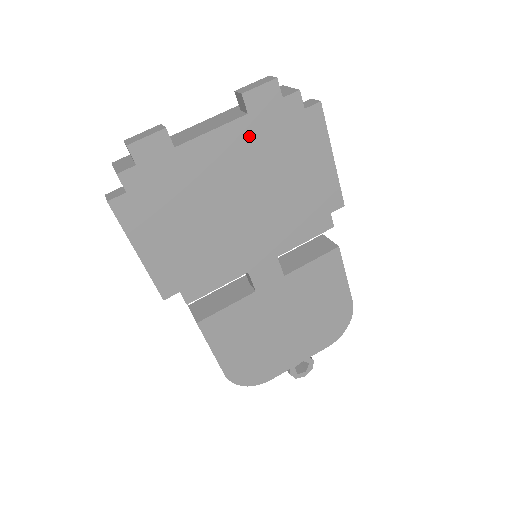
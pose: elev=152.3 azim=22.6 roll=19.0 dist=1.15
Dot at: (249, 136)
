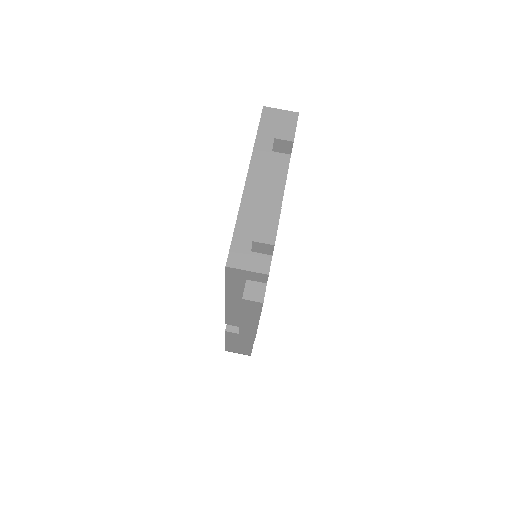
Dot at: occluded
